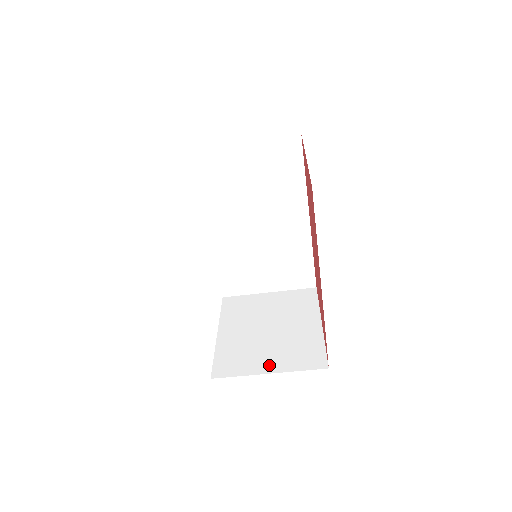
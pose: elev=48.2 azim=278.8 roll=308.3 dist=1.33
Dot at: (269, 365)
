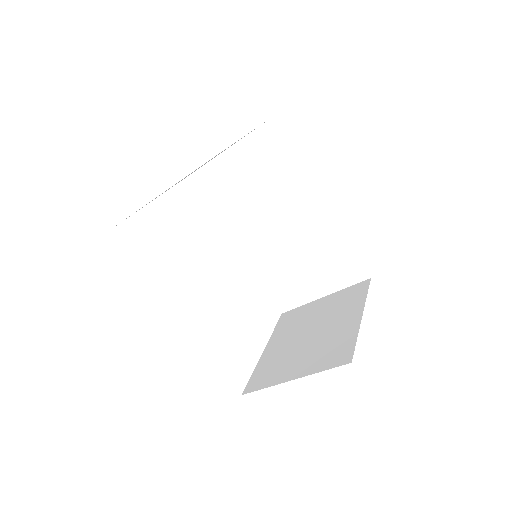
Dot at: (295, 371)
